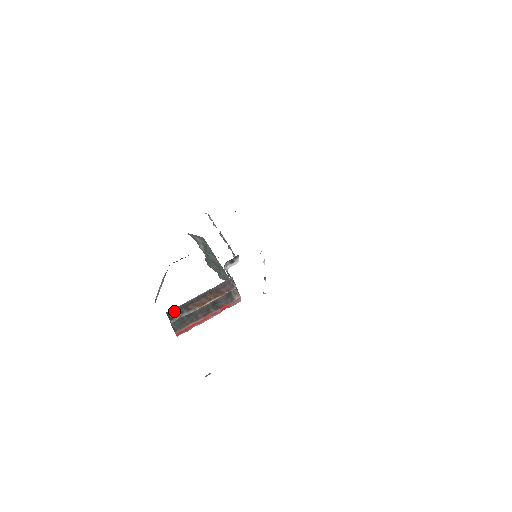
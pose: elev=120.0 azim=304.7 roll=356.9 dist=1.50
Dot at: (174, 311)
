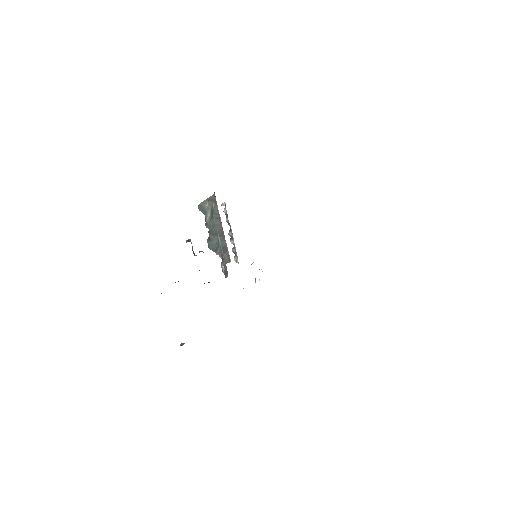
Dot at: occluded
